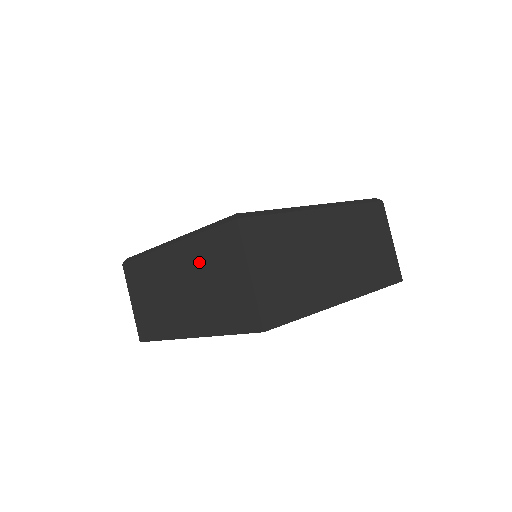
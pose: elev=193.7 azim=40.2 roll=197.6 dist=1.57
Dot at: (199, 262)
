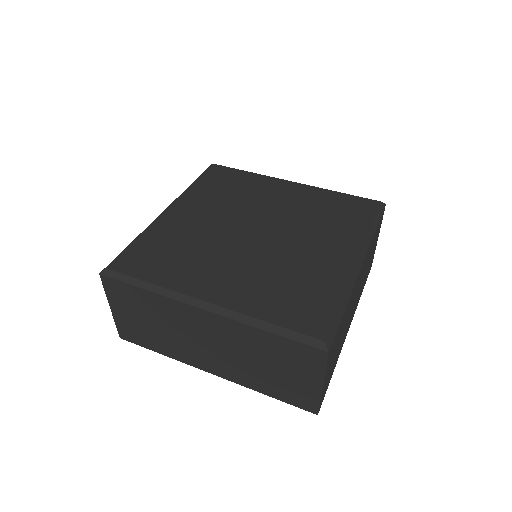
Dot at: (252, 345)
